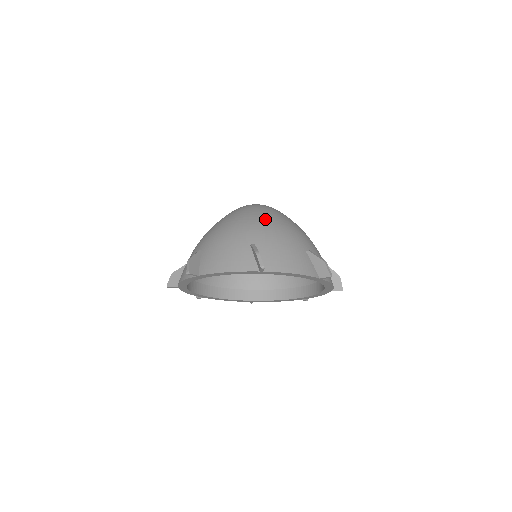
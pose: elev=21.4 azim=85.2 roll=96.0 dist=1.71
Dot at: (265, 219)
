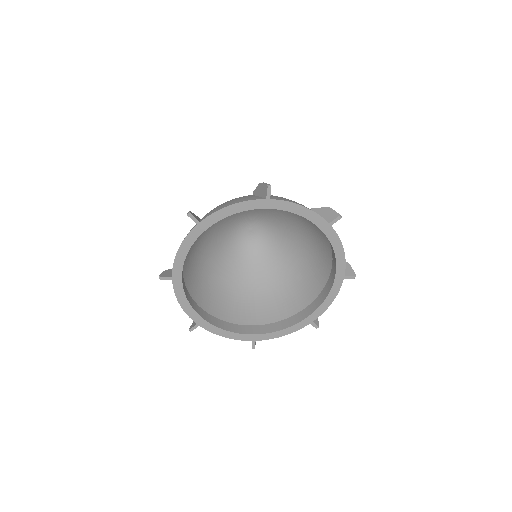
Dot at: occluded
